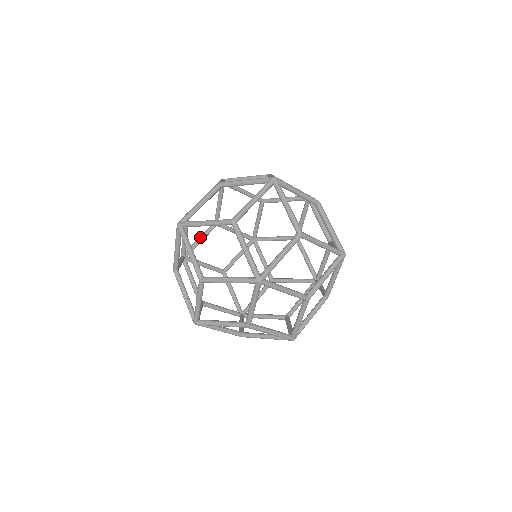
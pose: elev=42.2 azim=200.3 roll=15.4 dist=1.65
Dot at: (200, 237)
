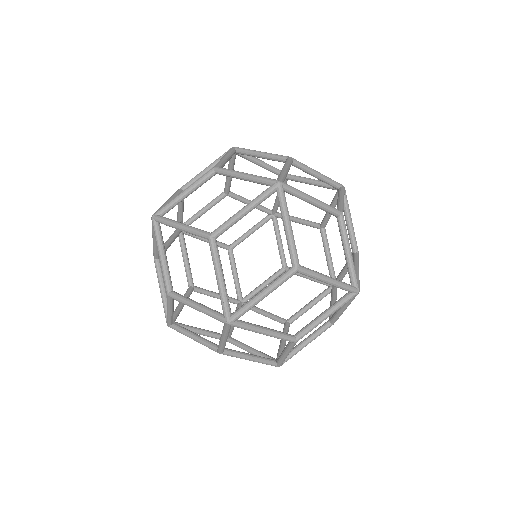
Dot at: (203, 208)
